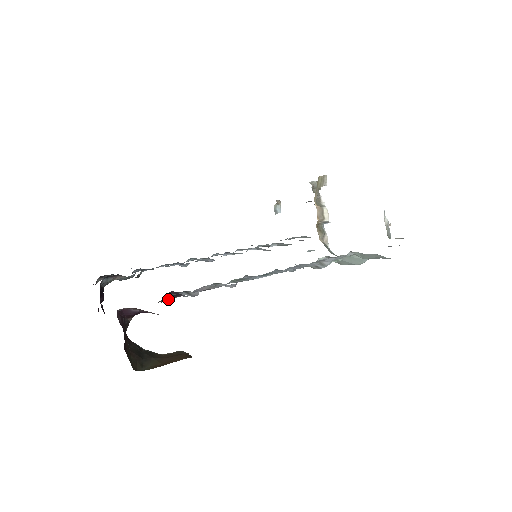
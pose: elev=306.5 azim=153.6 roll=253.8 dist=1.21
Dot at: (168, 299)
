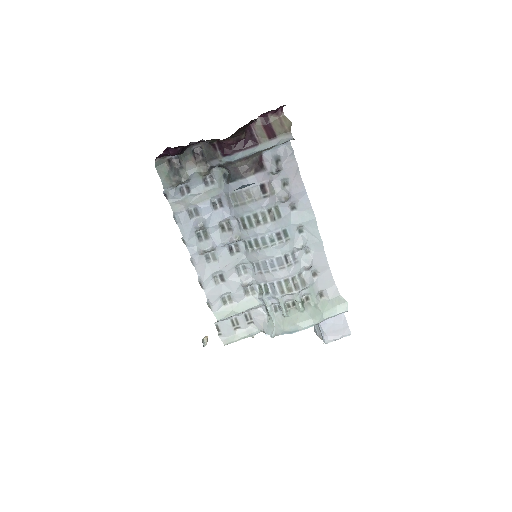
Dot at: (248, 167)
